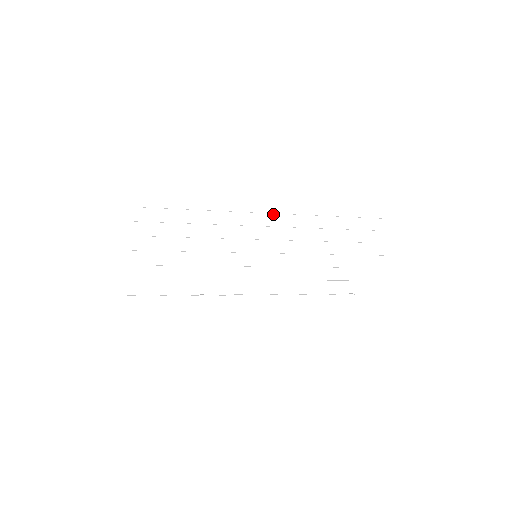
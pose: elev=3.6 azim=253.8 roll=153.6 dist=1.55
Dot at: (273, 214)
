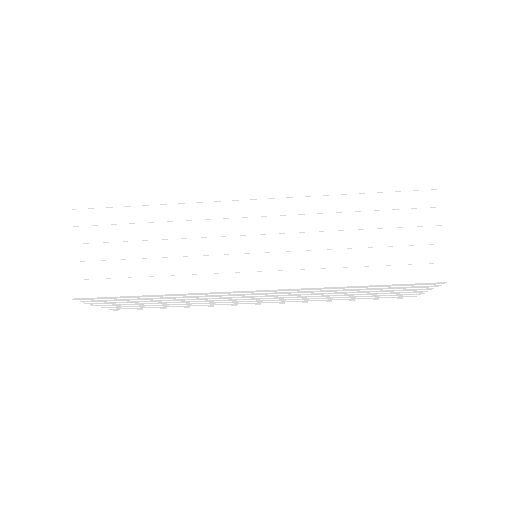
Dot at: occluded
